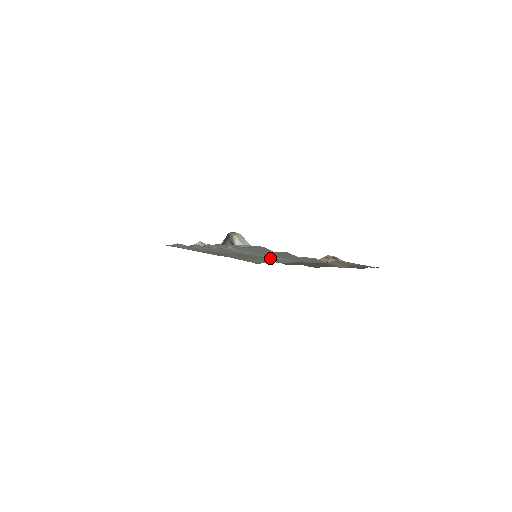
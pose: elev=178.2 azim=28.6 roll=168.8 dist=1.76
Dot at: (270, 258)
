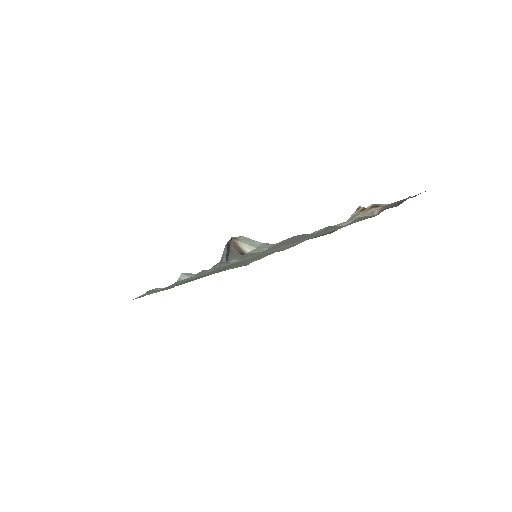
Dot at: occluded
